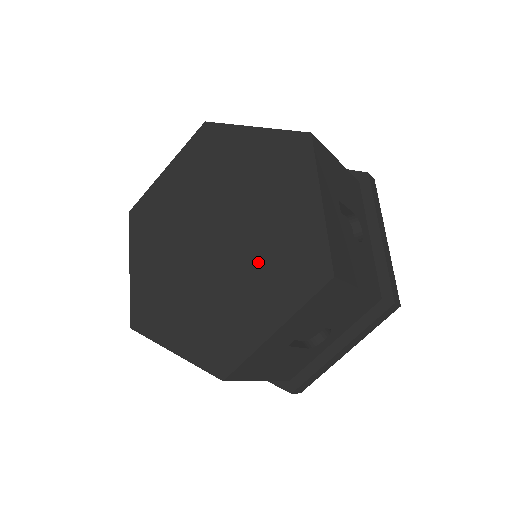
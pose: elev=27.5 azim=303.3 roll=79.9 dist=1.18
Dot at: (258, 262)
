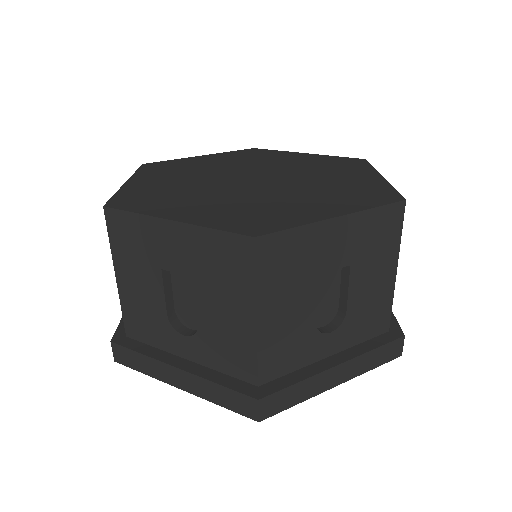
Dot at: (312, 190)
